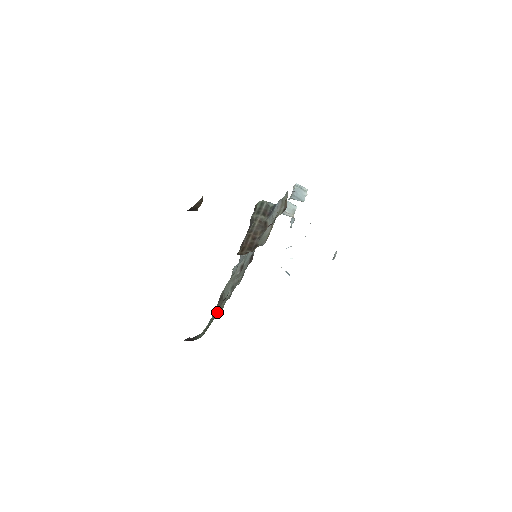
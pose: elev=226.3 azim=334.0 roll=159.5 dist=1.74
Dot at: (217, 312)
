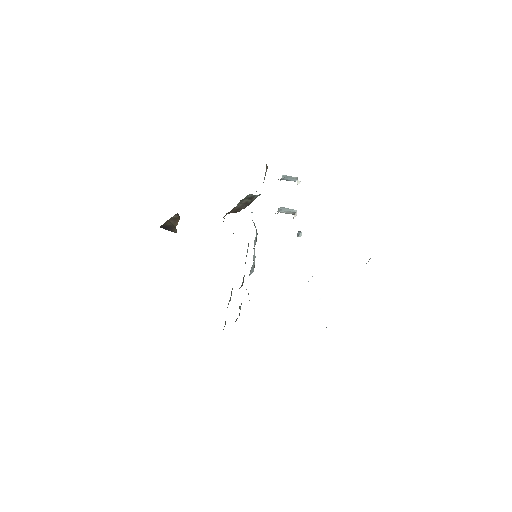
Dot at: occluded
